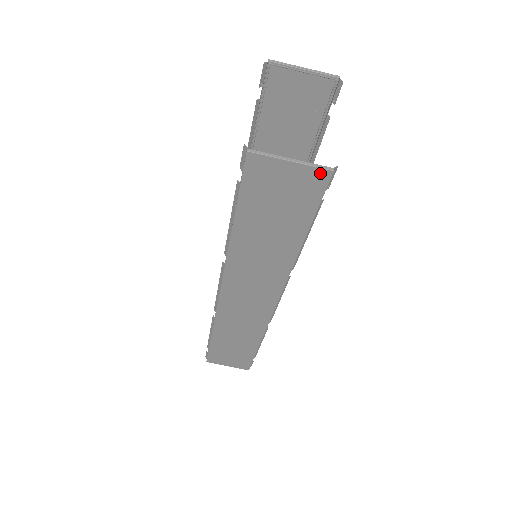
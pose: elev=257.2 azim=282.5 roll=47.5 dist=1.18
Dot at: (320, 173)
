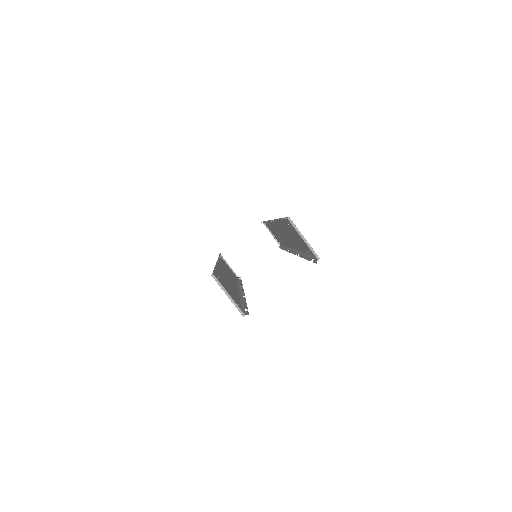
Dot at: (239, 310)
